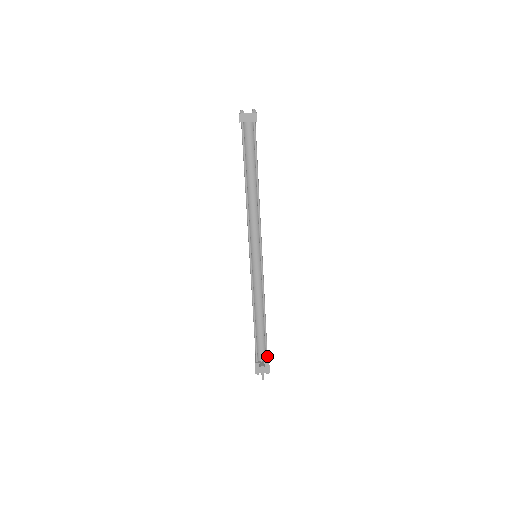
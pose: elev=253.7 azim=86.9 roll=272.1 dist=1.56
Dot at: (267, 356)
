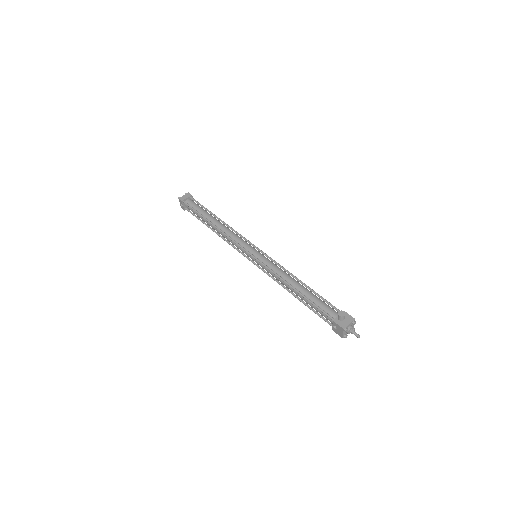
Dot at: (337, 309)
